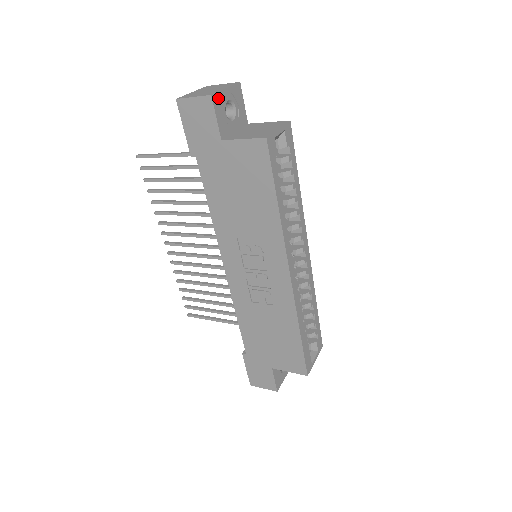
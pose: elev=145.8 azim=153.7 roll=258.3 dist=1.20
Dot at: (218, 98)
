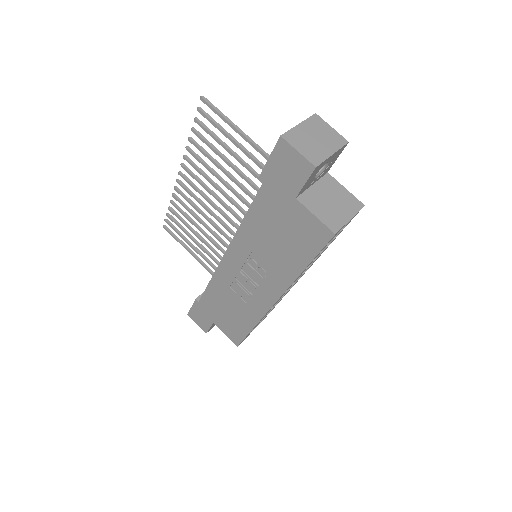
Dot at: (320, 166)
